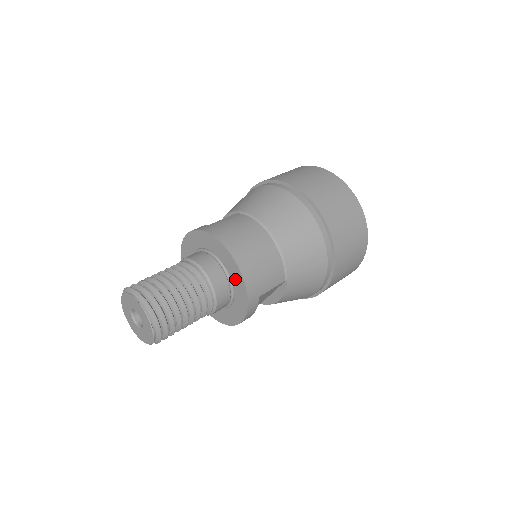
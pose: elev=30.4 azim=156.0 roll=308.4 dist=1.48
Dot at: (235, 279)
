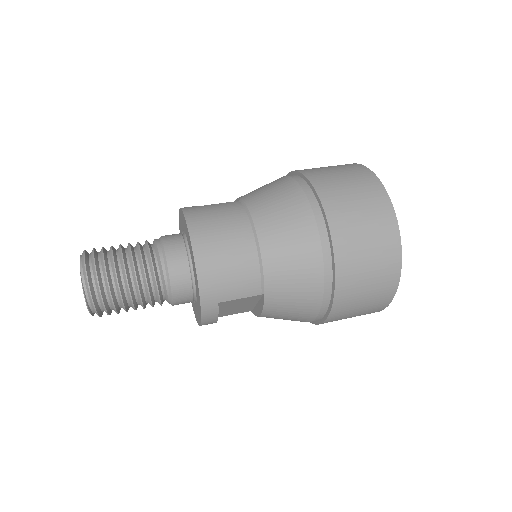
Dot at: (195, 274)
